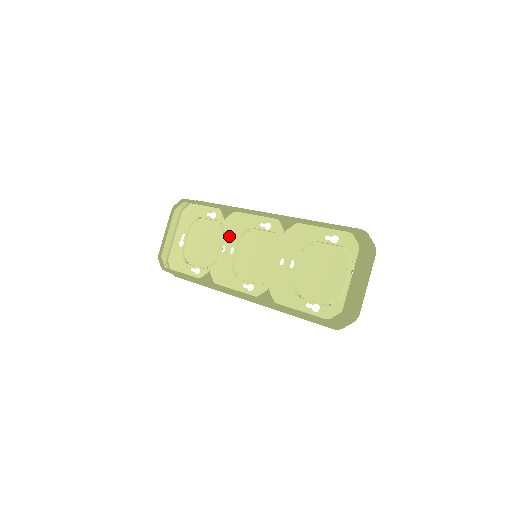
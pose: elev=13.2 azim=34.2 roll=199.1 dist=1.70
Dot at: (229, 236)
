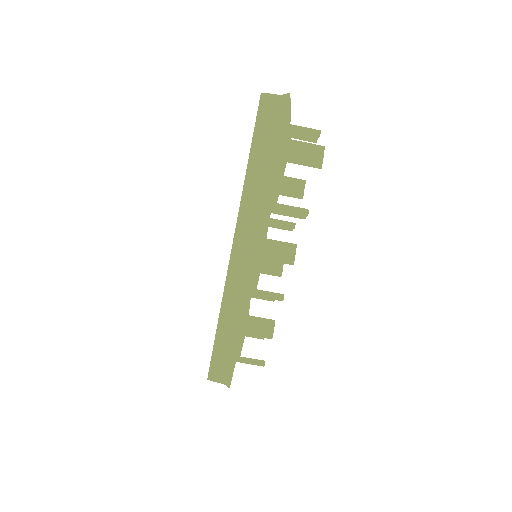
Dot at: occluded
